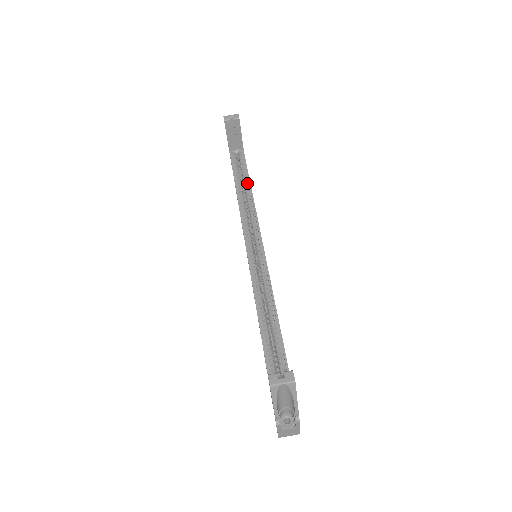
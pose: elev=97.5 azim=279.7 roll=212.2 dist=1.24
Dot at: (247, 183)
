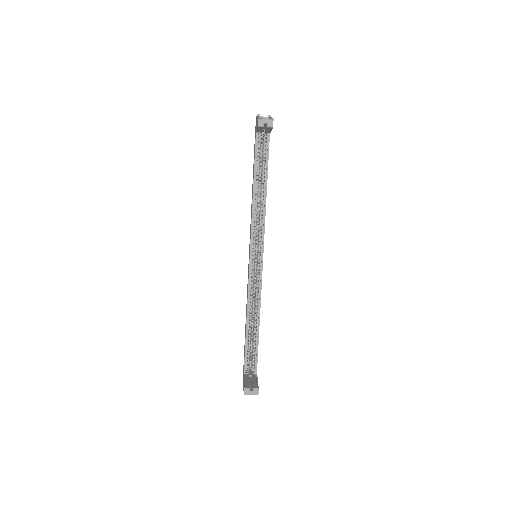
Dot at: (264, 178)
